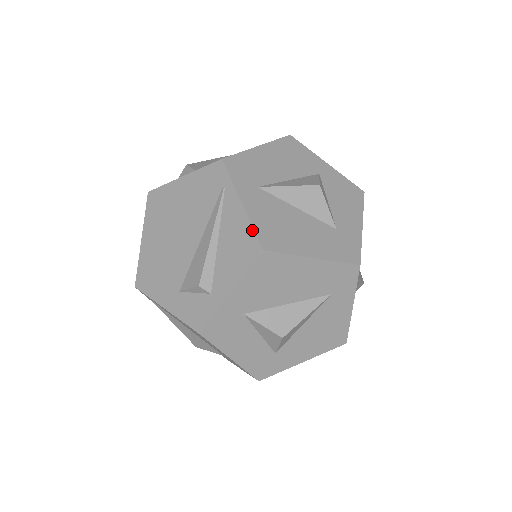
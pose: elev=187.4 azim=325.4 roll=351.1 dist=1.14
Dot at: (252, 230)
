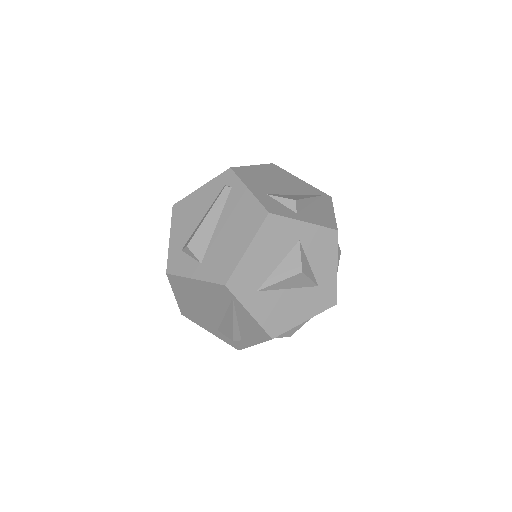
Dot at: (262, 329)
